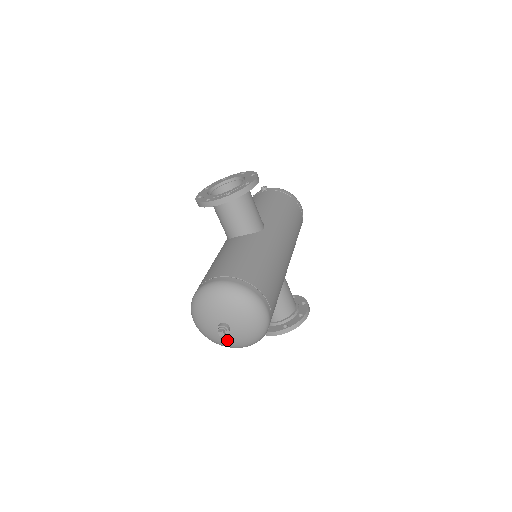
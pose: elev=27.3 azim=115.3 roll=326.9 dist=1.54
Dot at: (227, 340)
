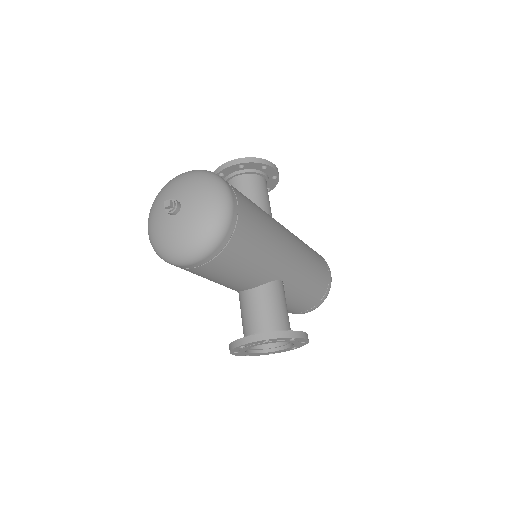
Dot at: (172, 231)
